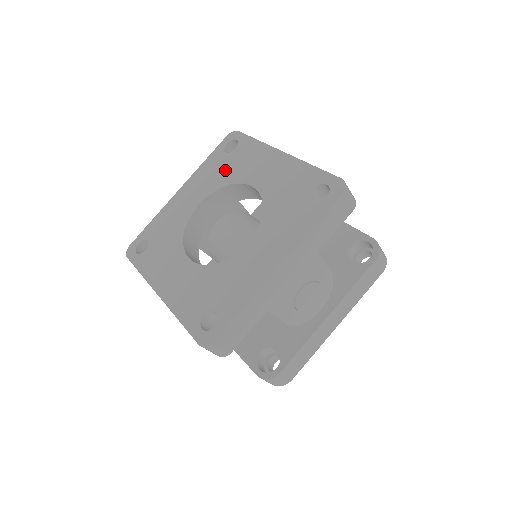
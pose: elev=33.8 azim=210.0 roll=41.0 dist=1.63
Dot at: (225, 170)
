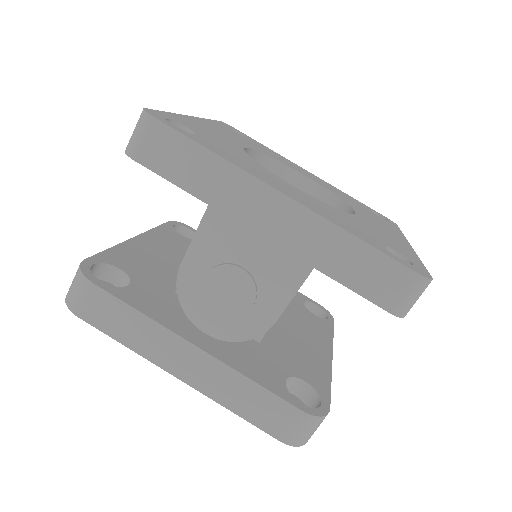
Dot at: (354, 203)
